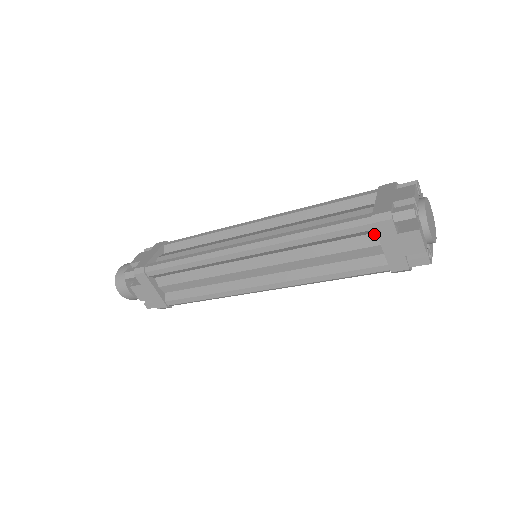
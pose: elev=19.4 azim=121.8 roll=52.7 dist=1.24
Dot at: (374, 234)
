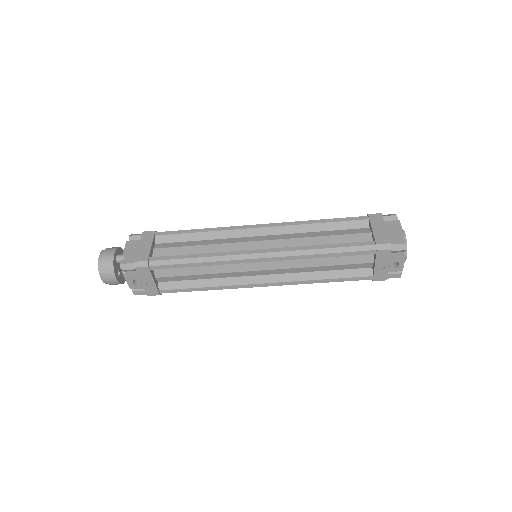
Dot at: (366, 228)
